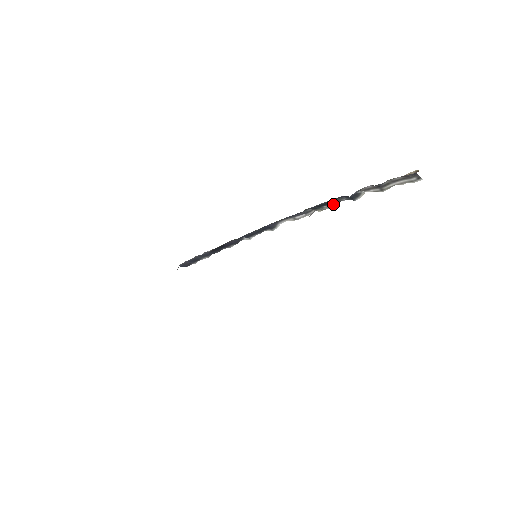
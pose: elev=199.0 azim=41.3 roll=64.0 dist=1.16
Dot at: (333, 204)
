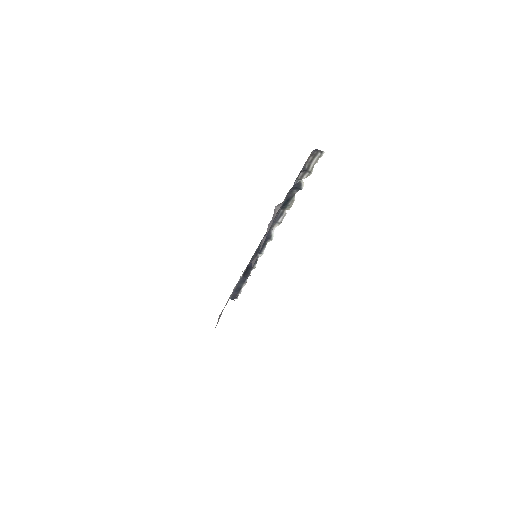
Dot at: (293, 199)
